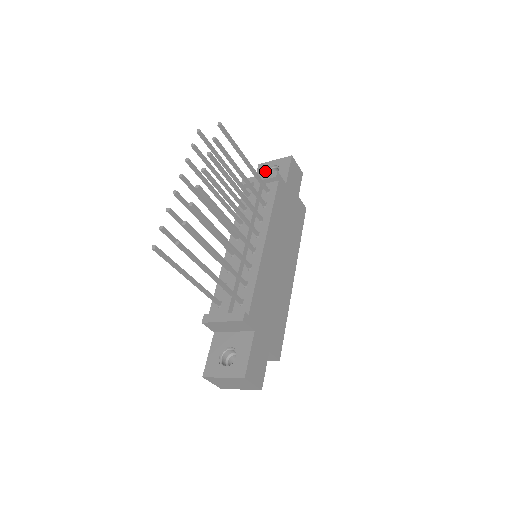
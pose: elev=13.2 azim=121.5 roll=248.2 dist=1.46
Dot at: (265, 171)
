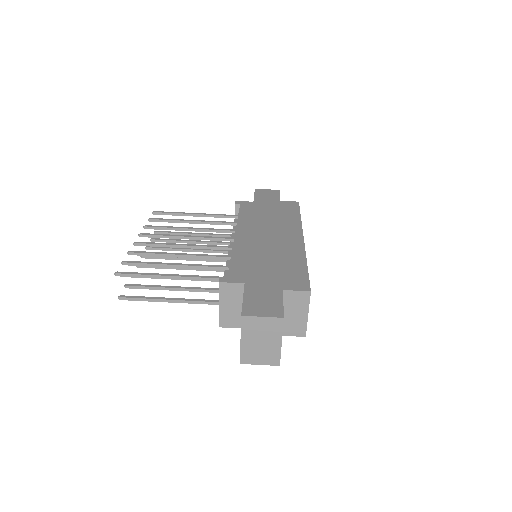
Dot at: occluded
